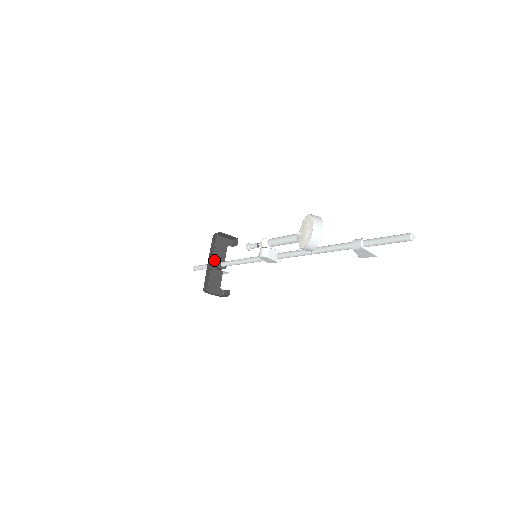
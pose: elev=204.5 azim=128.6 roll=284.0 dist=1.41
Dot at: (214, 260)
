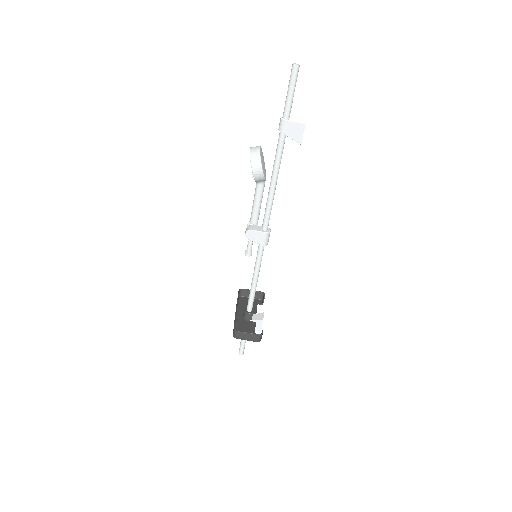
Dot at: occluded
